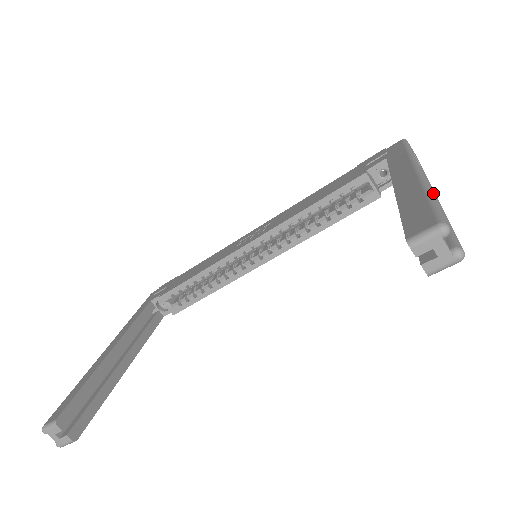
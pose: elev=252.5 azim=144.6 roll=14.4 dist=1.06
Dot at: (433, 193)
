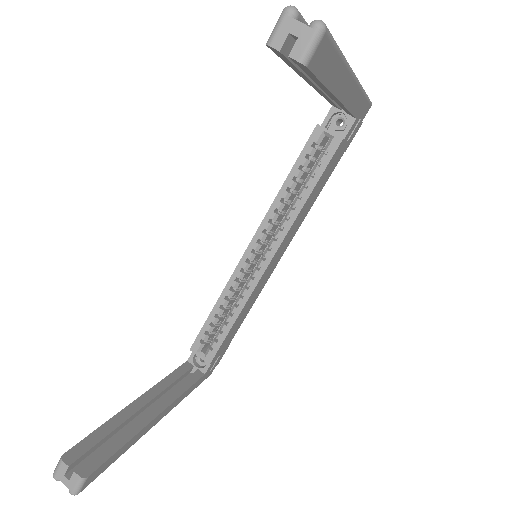
Dot at: occluded
